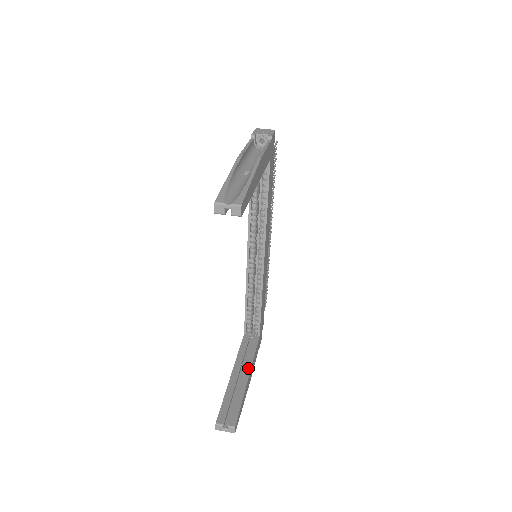
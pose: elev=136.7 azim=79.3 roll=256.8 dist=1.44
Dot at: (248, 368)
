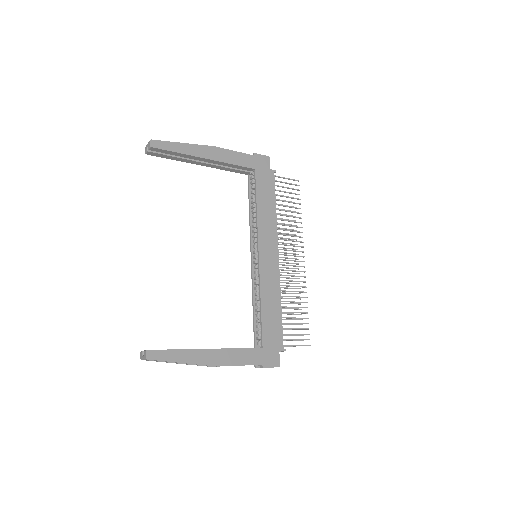
Dot at: occluded
